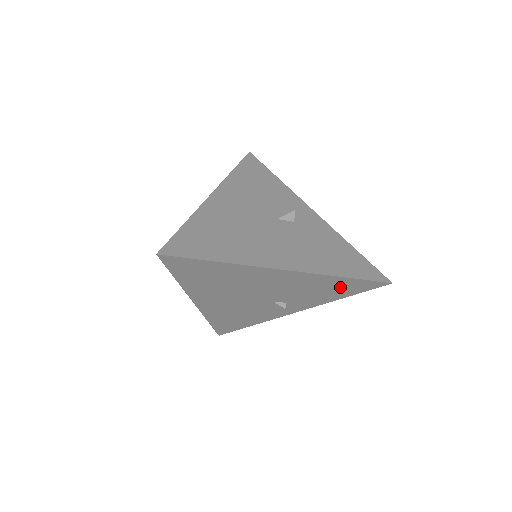
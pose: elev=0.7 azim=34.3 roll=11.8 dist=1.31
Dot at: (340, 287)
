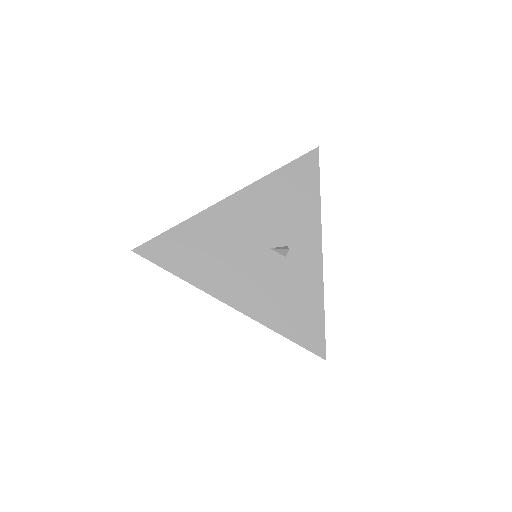
Dot at: occluded
